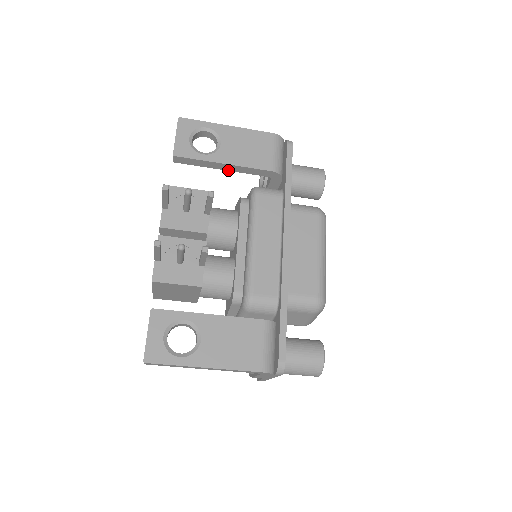
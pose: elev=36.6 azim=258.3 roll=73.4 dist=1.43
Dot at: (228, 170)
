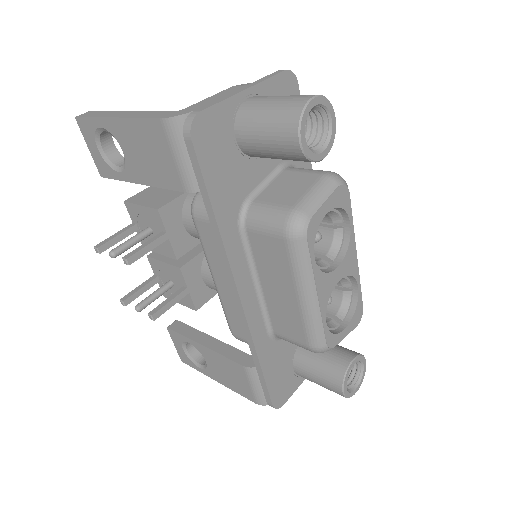
Dot at: occluded
